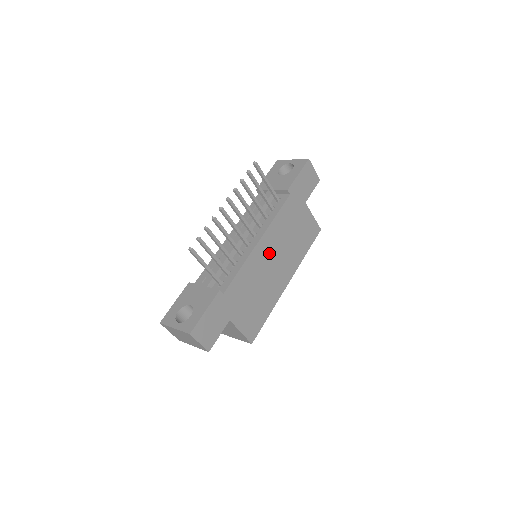
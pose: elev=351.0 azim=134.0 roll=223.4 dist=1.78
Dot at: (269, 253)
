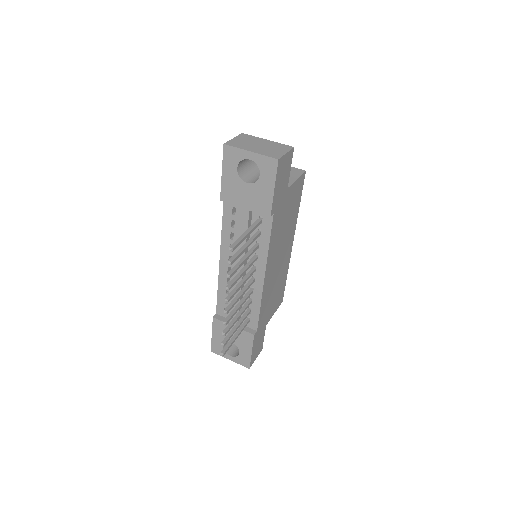
Dot at: (274, 265)
